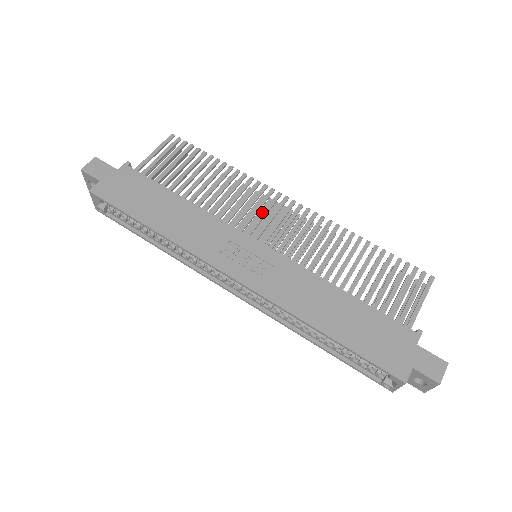
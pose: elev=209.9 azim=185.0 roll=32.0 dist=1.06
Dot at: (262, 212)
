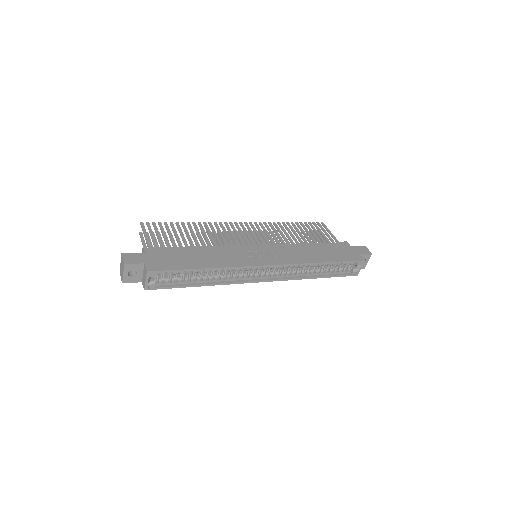
Dot at: (236, 234)
